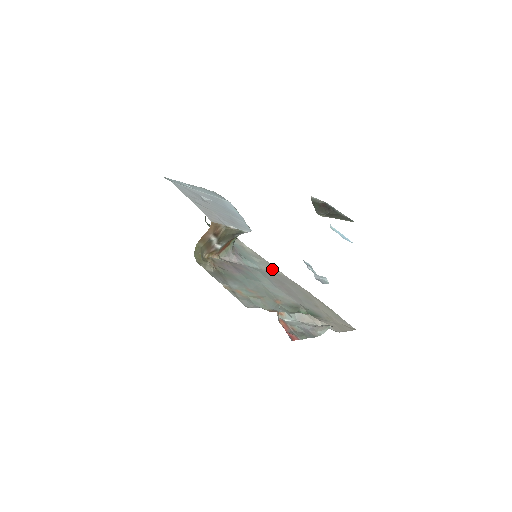
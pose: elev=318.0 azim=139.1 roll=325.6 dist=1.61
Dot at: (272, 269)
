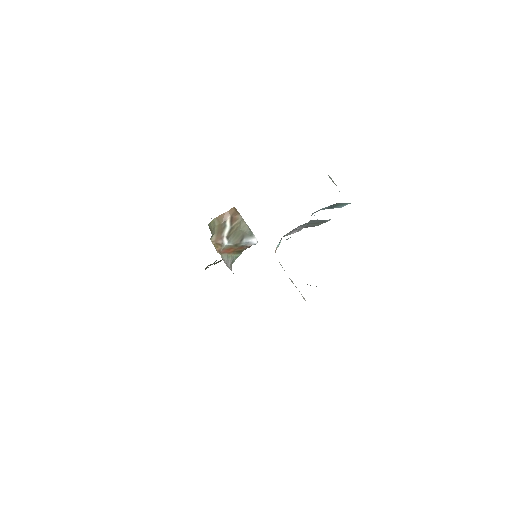
Dot at: occluded
